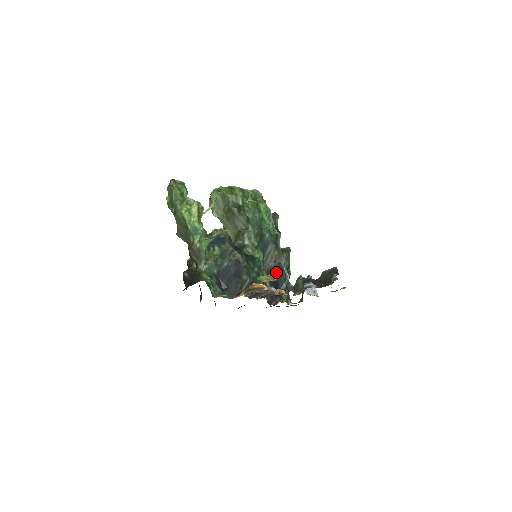
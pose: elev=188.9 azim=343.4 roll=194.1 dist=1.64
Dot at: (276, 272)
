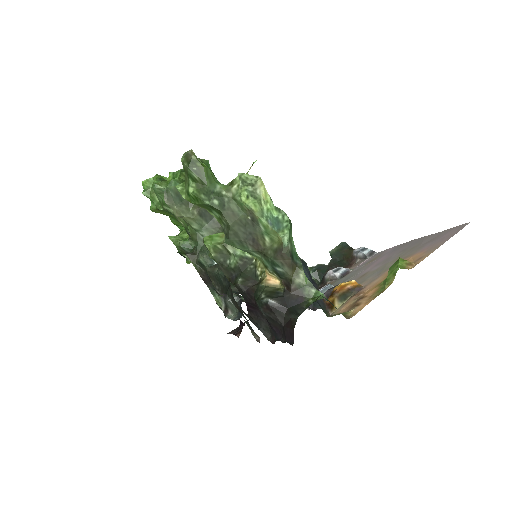
Dot at: occluded
